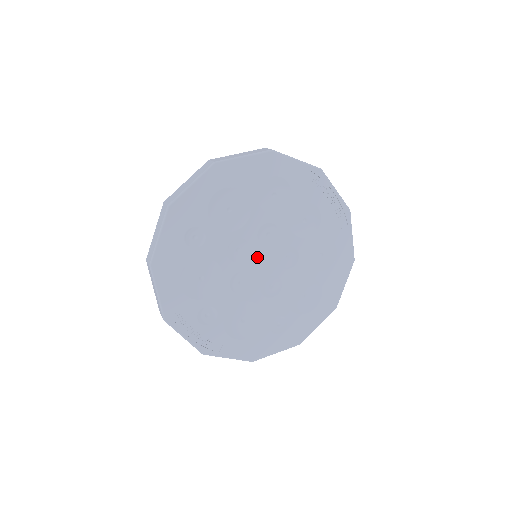
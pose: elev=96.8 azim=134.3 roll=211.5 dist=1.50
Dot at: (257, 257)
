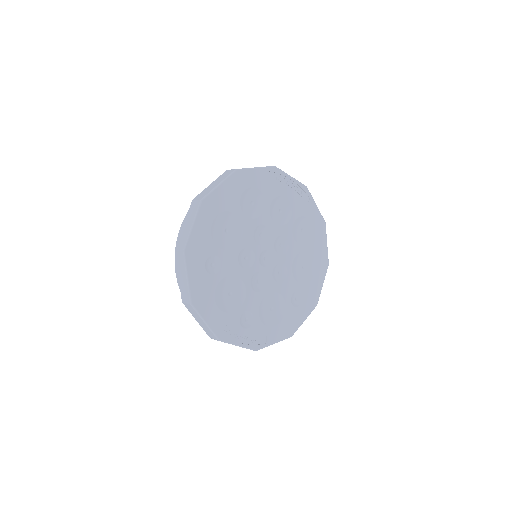
Dot at: (261, 256)
